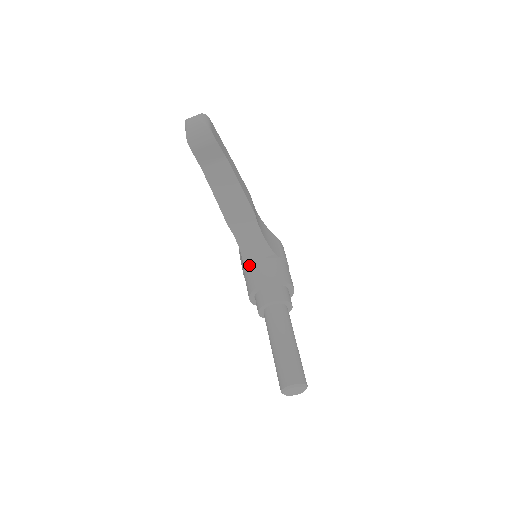
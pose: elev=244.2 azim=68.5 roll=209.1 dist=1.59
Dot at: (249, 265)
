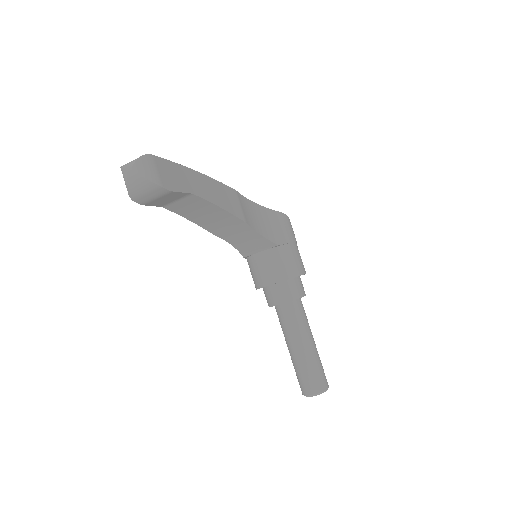
Dot at: (250, 256)
